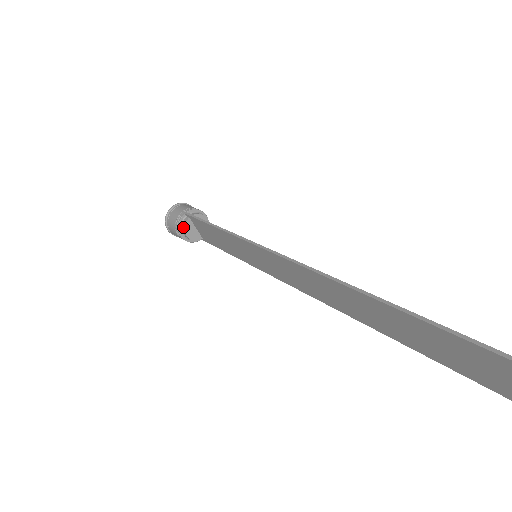
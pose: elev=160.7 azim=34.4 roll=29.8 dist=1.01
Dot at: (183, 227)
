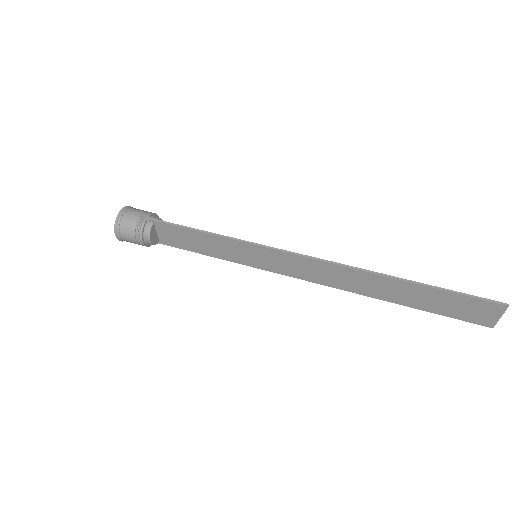
Dot at: (148, 233)
